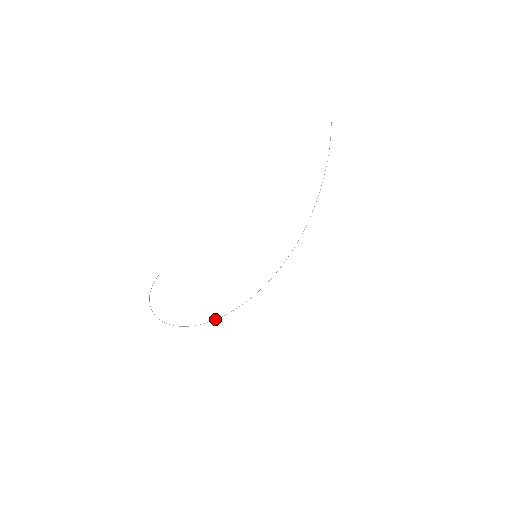
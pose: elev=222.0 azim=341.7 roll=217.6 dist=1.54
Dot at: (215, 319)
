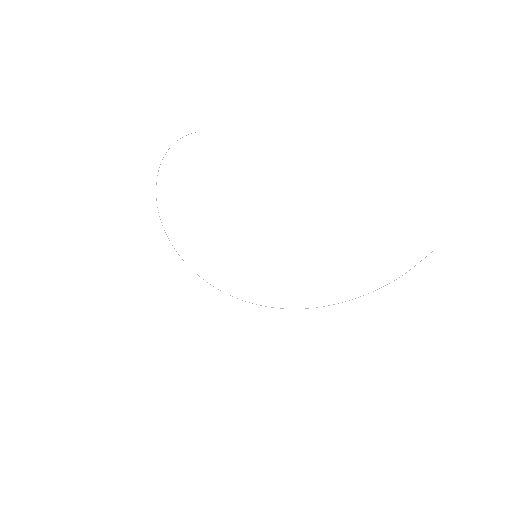
Dot at: occluded
